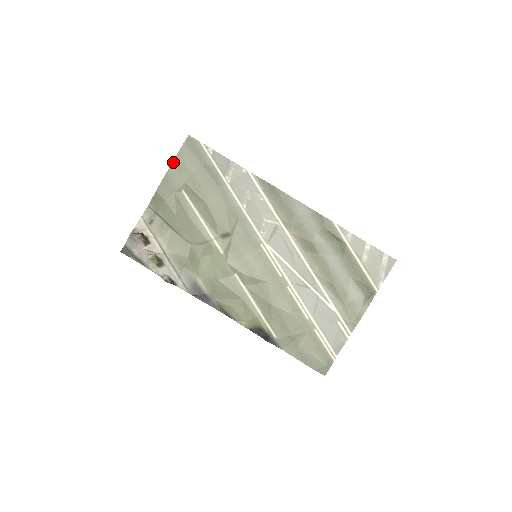
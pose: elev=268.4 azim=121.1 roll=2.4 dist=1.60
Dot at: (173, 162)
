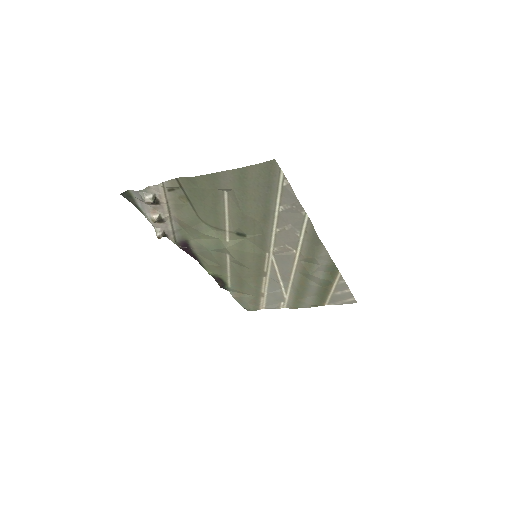
Dot at: (234, 169)
